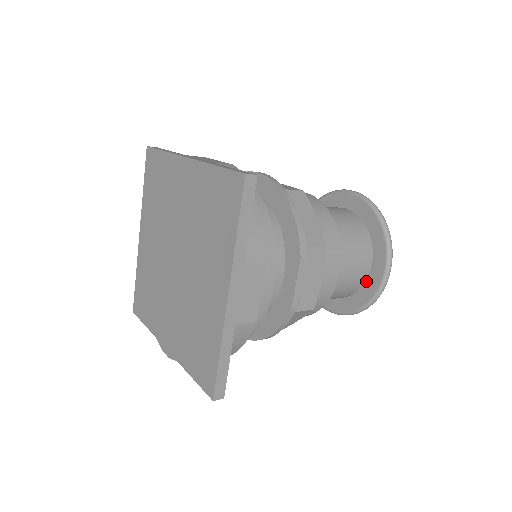
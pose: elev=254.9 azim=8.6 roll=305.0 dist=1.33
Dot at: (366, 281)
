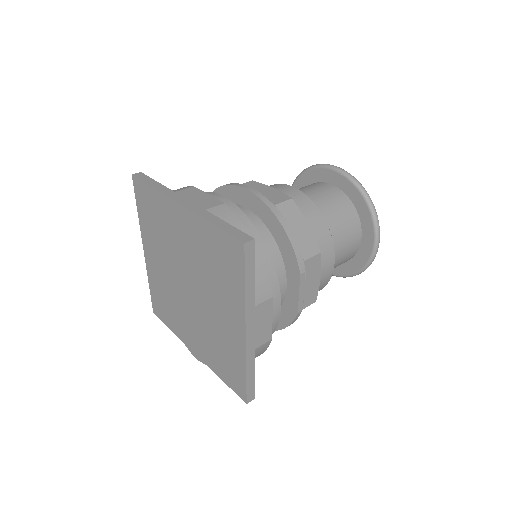
Dot at: (358, 251)
